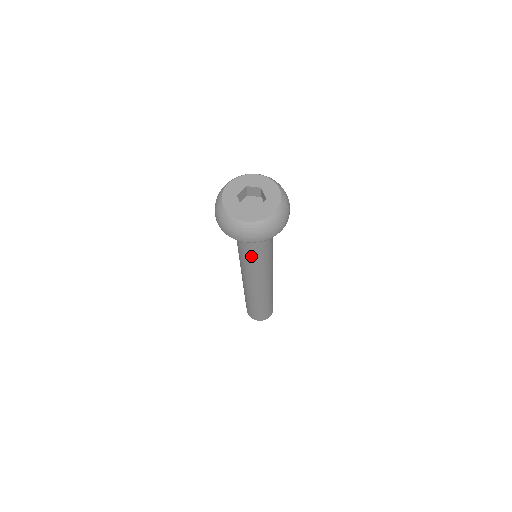
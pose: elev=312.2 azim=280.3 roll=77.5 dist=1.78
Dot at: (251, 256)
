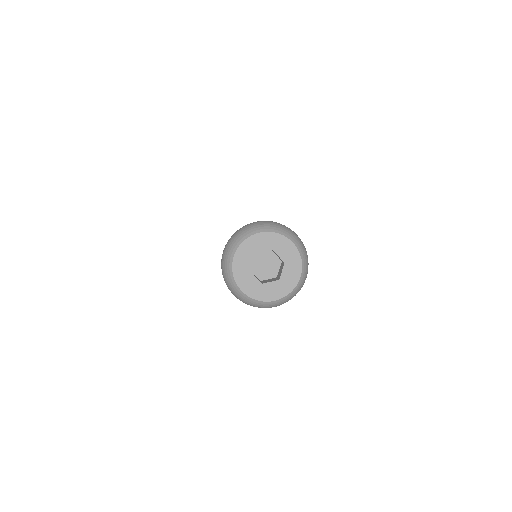
Dot at: occluded
